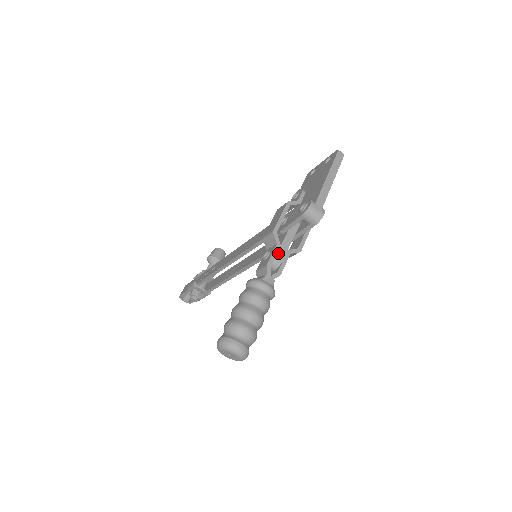
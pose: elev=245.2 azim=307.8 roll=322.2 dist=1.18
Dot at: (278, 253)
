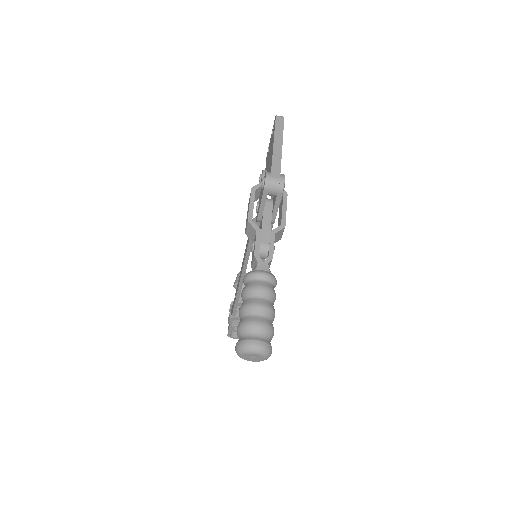
Dot at: (261, 238)
